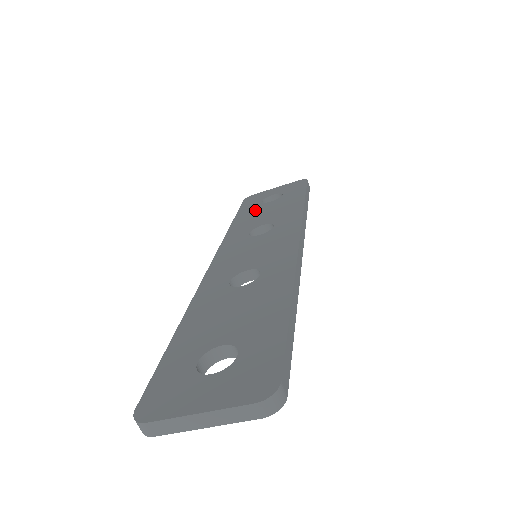
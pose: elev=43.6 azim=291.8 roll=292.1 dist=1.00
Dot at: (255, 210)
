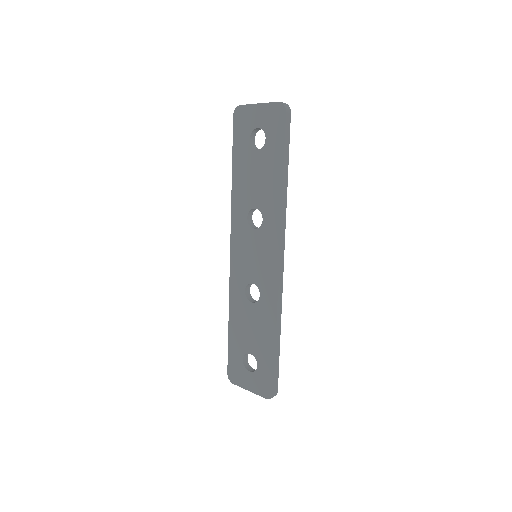
Dot at: (246, 163)
